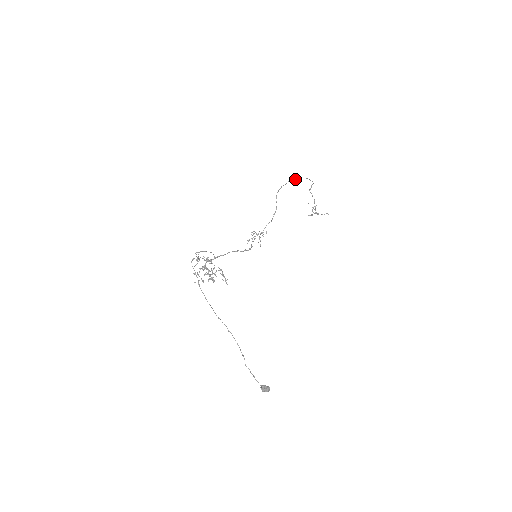
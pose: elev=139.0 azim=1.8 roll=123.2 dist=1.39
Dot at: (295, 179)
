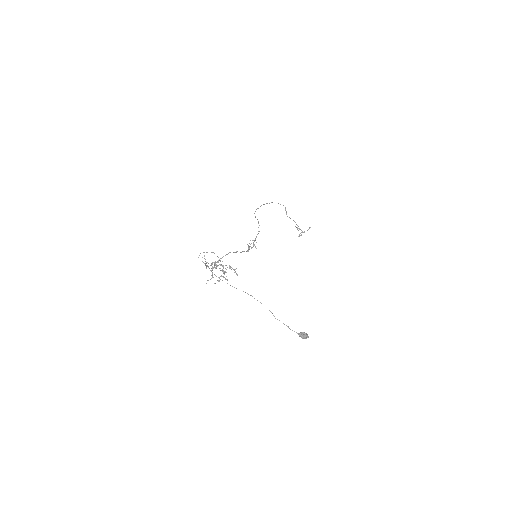
Dot at: occluded
